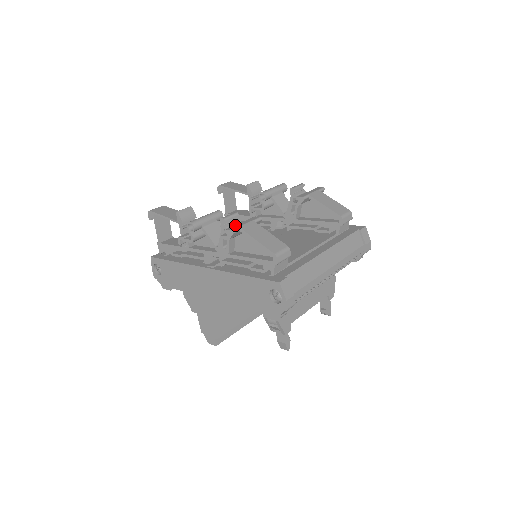
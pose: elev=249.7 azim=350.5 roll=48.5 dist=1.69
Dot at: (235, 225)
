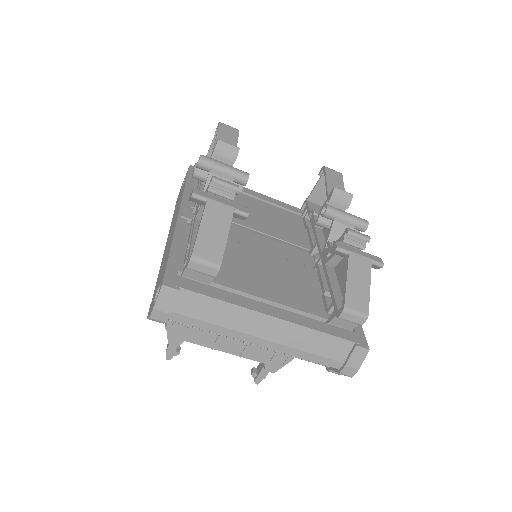
Dot at: occluded
